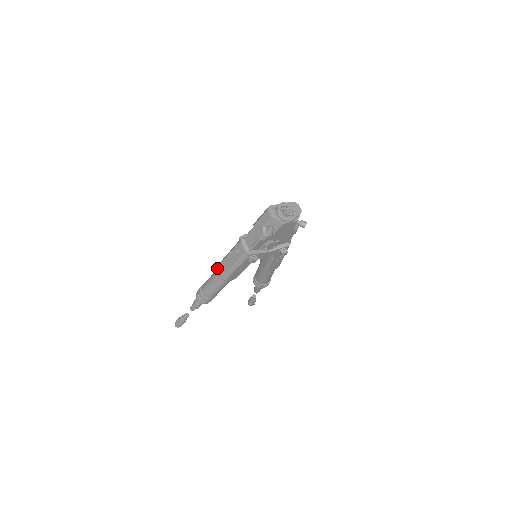
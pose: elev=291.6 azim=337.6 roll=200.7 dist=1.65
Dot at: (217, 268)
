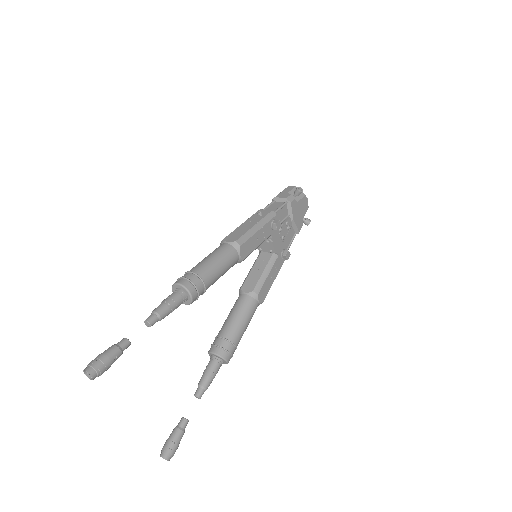
Dot at: (224, 238)
